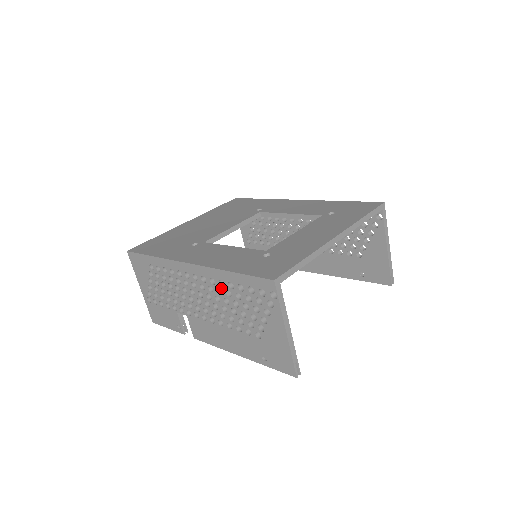
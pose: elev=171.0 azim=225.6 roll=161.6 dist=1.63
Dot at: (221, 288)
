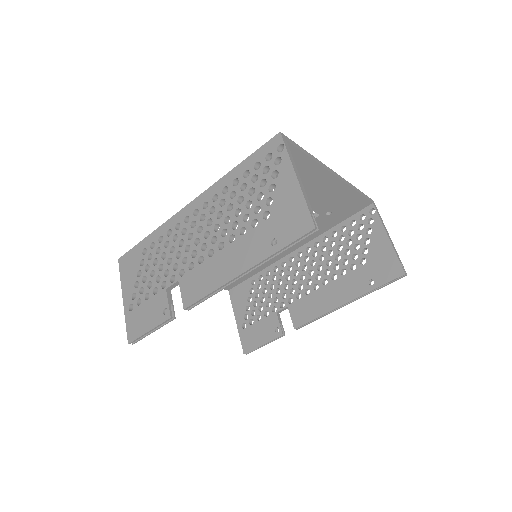
Dot at: (224, 196)
